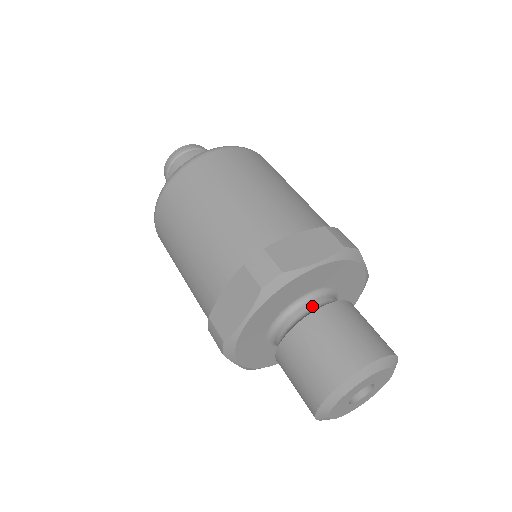
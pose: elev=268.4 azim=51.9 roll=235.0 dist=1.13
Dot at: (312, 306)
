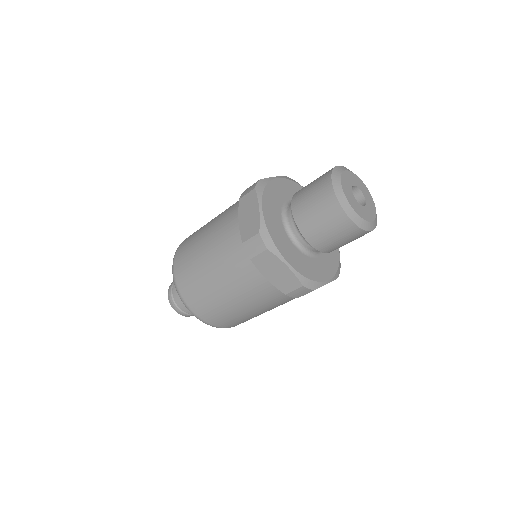
Dot at: occluded
